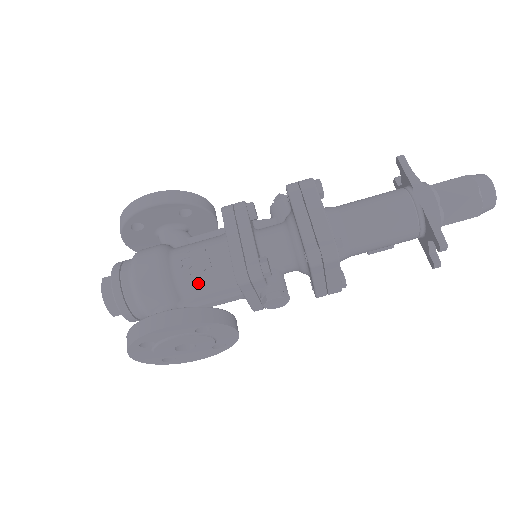
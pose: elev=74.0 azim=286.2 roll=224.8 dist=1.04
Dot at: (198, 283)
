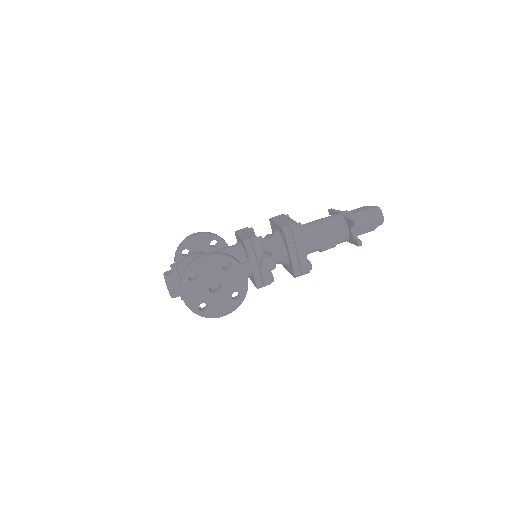
Dot at: occluded
